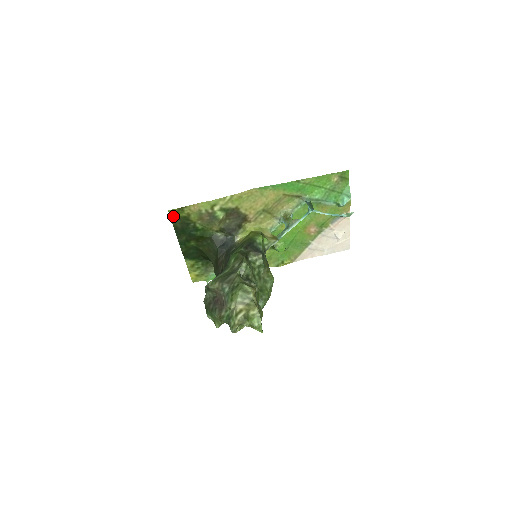
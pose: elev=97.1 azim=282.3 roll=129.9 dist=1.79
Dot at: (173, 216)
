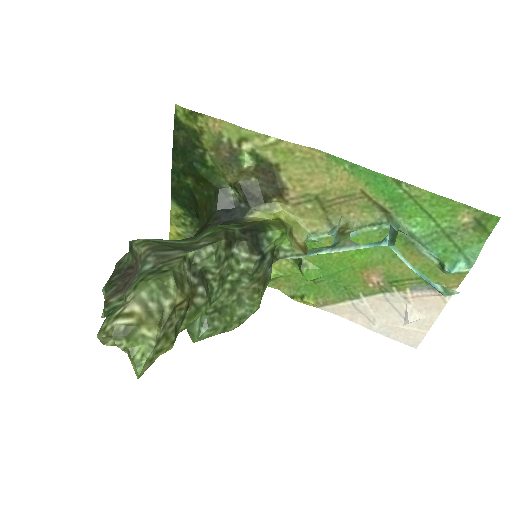
Dot at: (179, 119)
